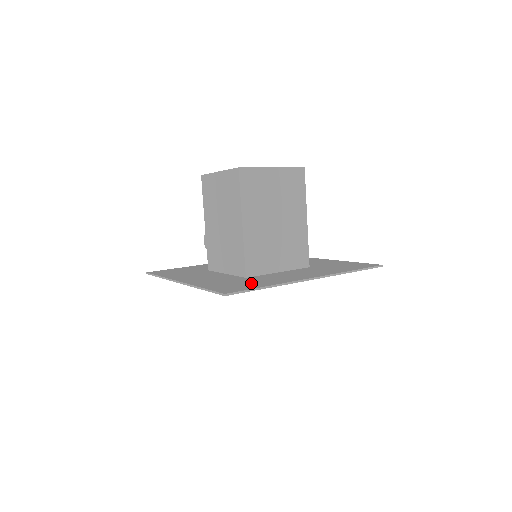
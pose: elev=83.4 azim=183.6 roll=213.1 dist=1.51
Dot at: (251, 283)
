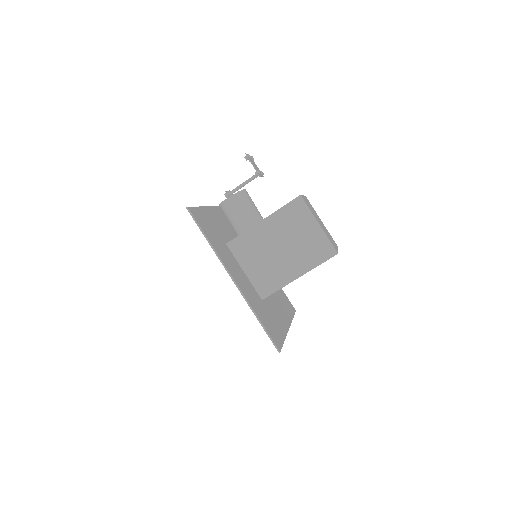
Dot at: (275, 325)
